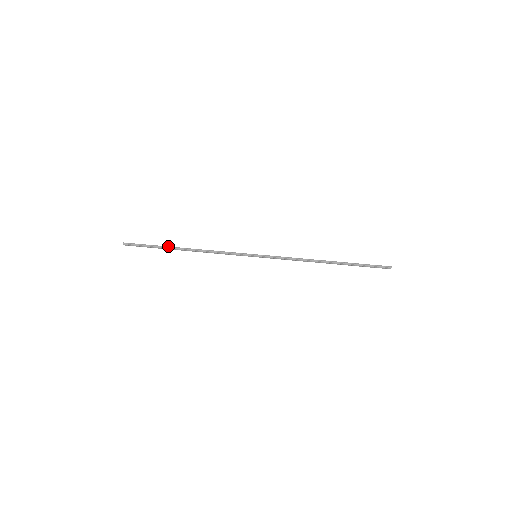
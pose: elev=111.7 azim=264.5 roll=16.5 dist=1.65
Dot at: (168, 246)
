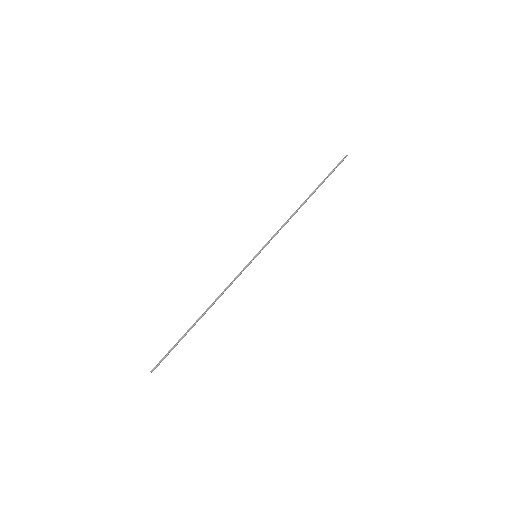
Dot at: (187, 330)
